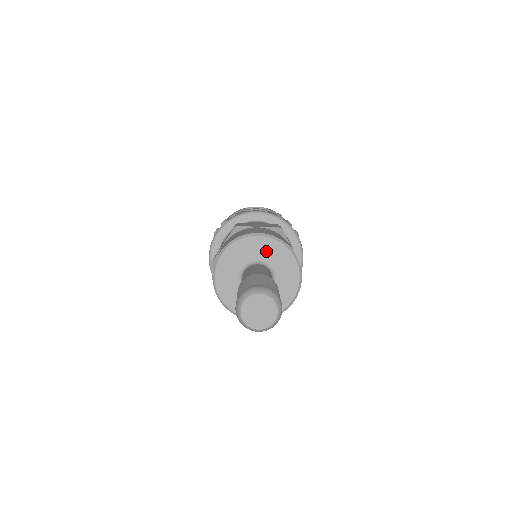
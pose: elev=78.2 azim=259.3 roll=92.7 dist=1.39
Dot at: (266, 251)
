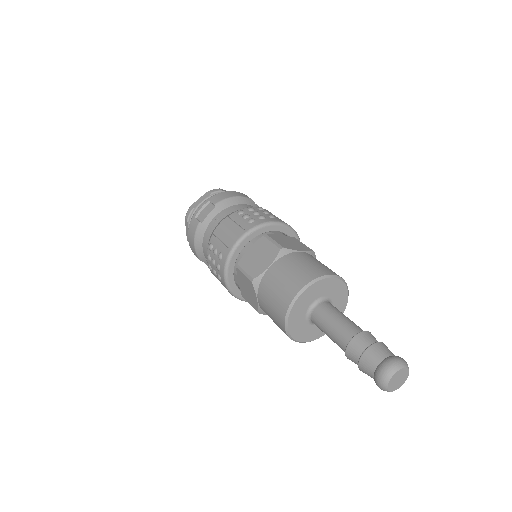
Dot at: (312, 295)
